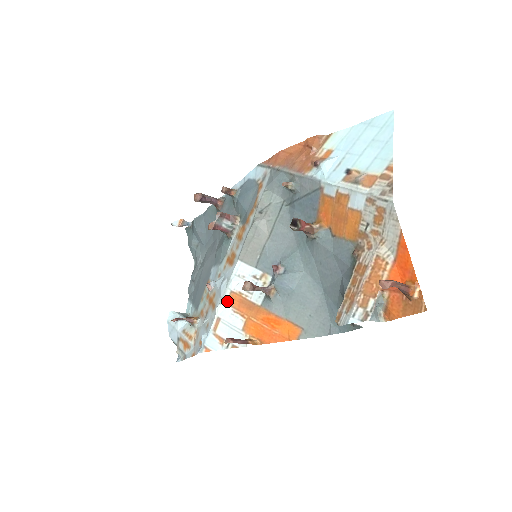
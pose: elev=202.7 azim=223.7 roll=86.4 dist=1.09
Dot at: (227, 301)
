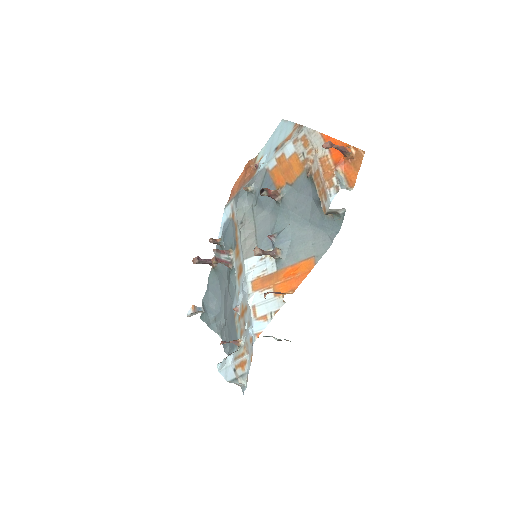
Dot at: (252, 290)
